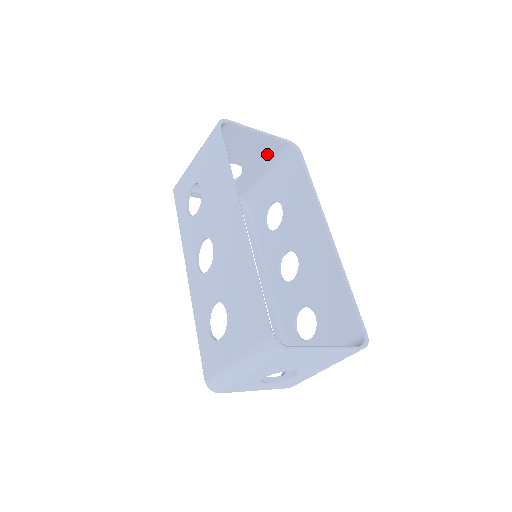
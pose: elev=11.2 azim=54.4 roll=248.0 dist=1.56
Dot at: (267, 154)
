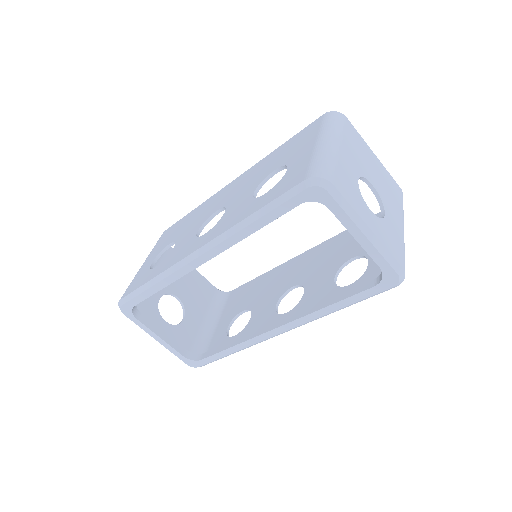
Dot at: (202, 296)
